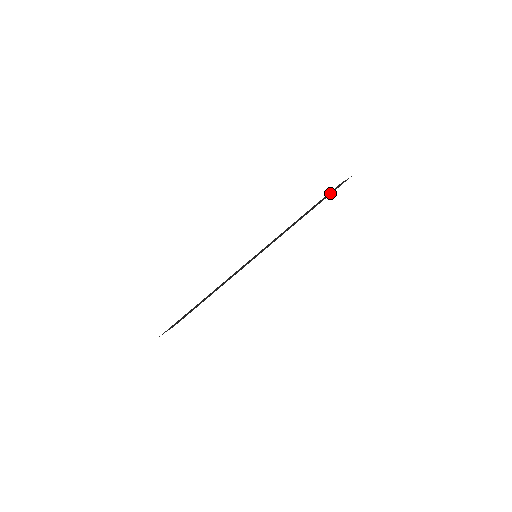
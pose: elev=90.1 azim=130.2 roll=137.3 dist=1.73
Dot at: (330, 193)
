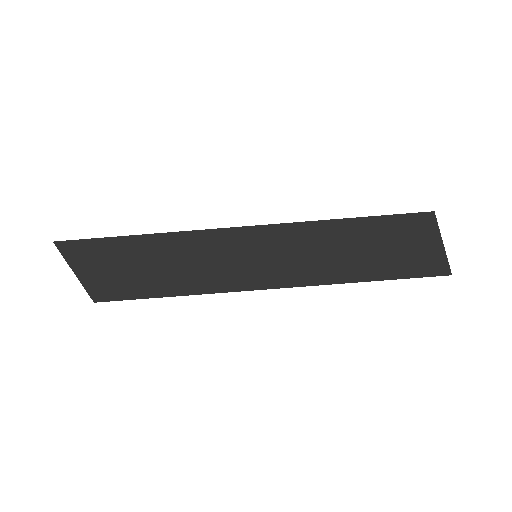
Dot at: (410, 256)
